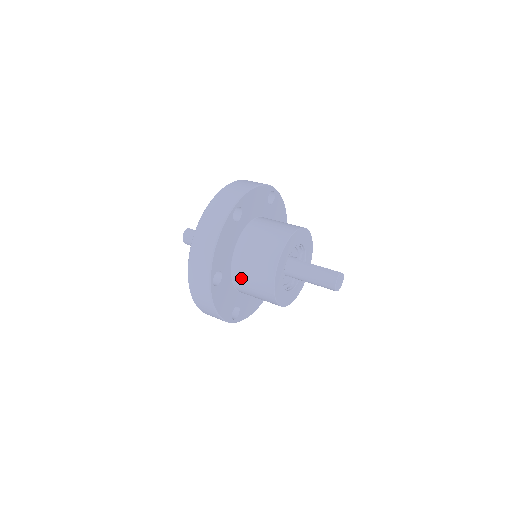
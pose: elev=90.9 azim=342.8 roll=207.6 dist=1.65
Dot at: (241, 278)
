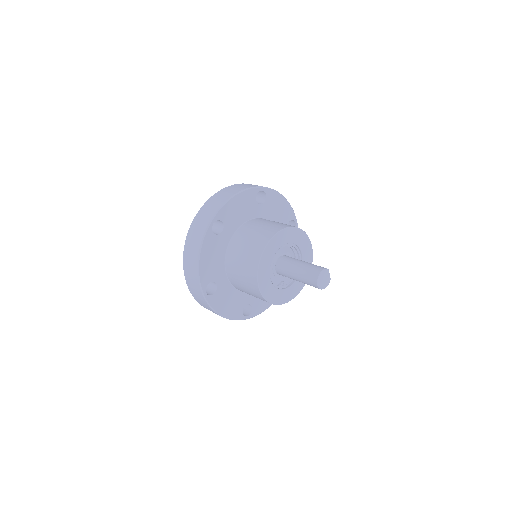
Dot at: (236, 245)
